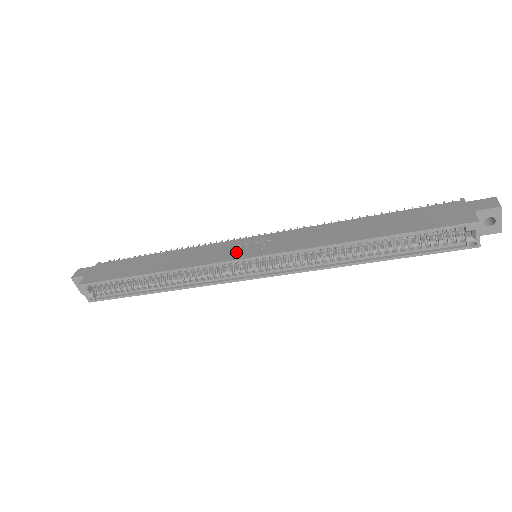
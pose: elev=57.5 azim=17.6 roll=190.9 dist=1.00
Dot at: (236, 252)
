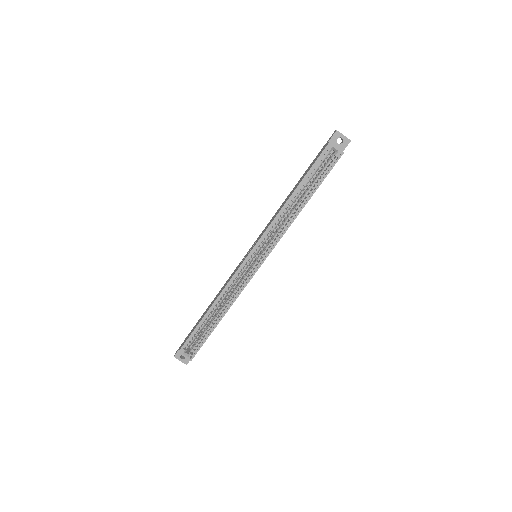
Dot at: (243, 260)
